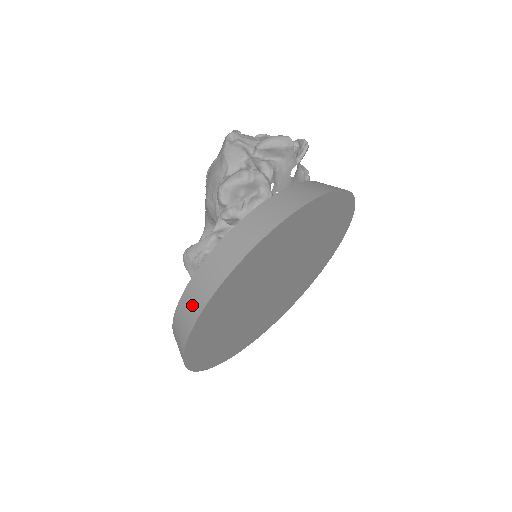
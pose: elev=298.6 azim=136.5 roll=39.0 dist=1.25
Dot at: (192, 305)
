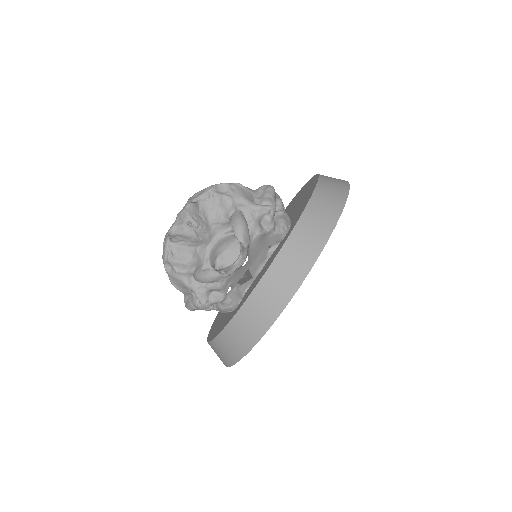
Dot at: occluded
